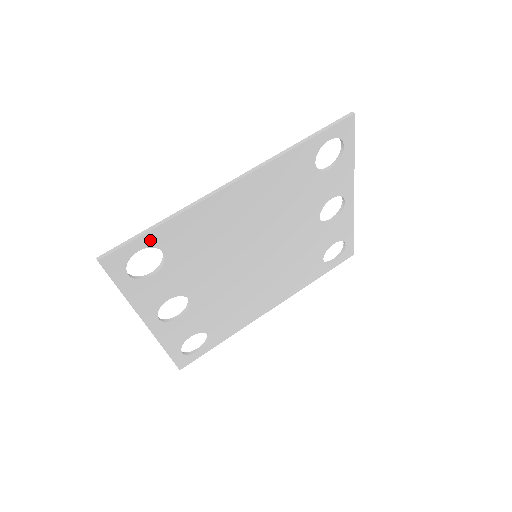
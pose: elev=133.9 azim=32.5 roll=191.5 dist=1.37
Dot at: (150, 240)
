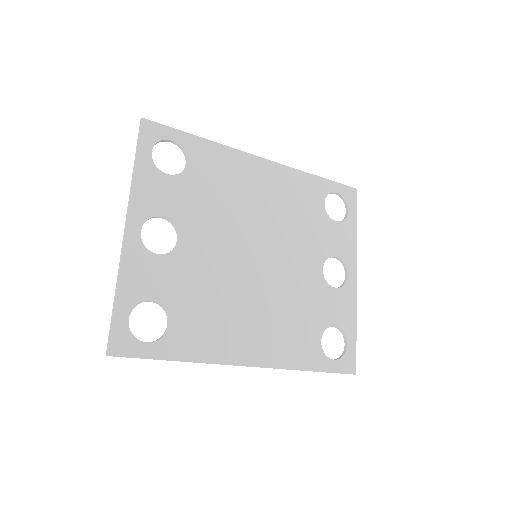
Dot at: (185, 141)
